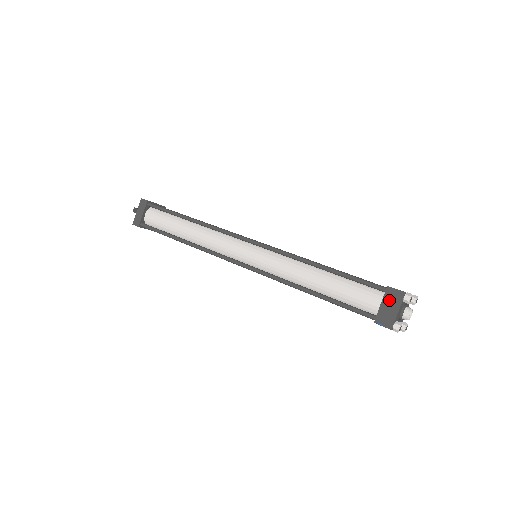
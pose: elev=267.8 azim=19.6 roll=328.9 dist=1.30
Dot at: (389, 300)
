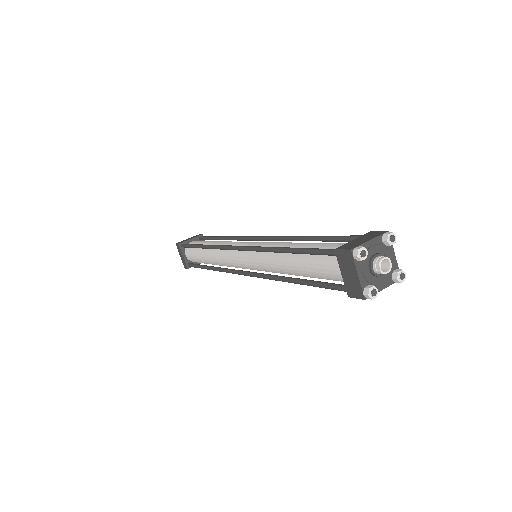
Dot at: (365, 236)
